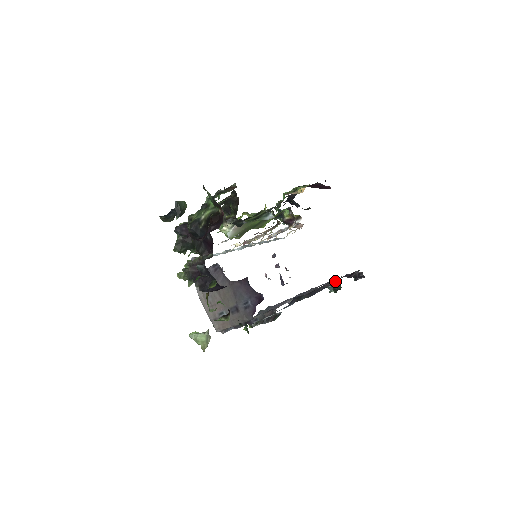
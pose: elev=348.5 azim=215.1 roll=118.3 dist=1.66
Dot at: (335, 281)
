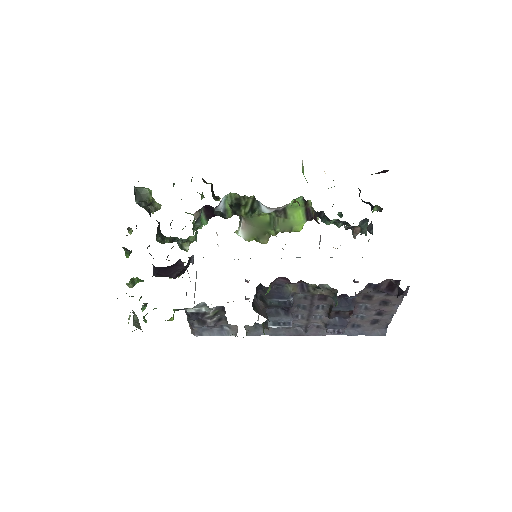
Dot at: (326, 285)
